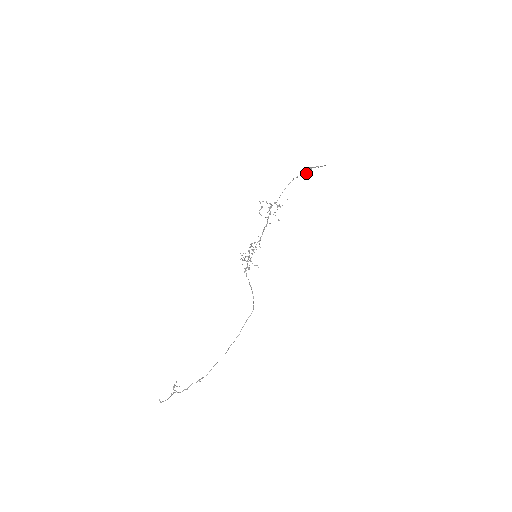
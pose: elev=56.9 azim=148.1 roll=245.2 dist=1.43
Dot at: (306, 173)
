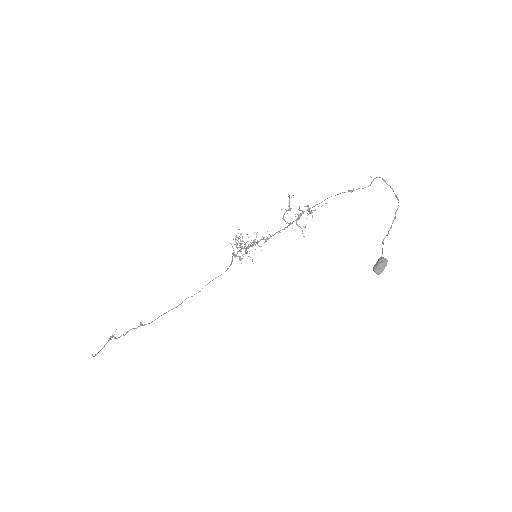
Dot at: (378, 271)
